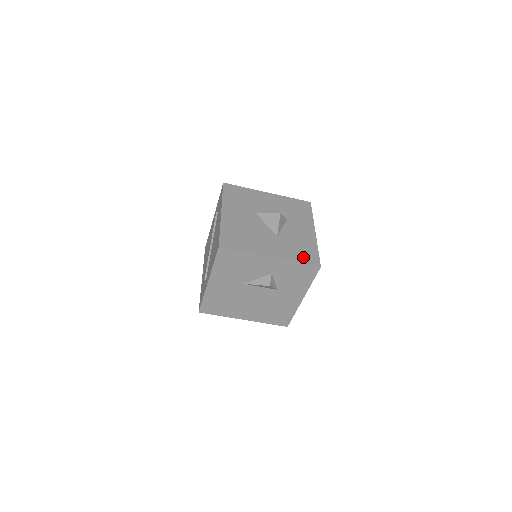
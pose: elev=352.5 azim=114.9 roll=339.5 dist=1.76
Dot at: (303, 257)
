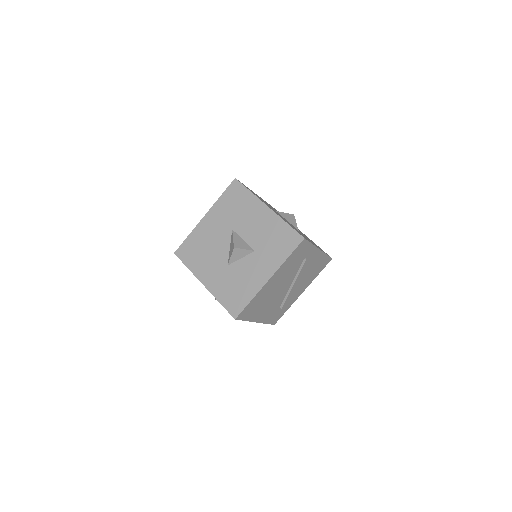
Dot at: (229, 300)
